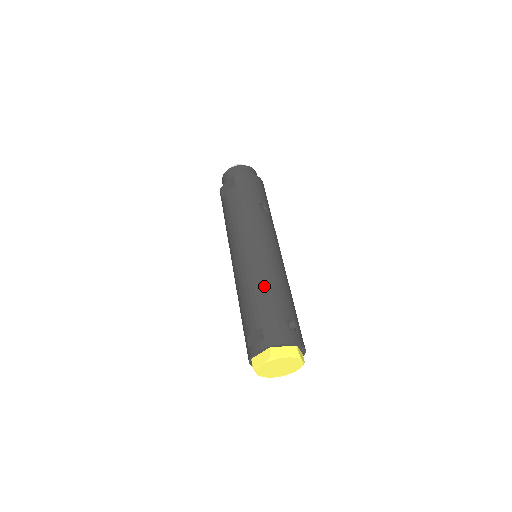
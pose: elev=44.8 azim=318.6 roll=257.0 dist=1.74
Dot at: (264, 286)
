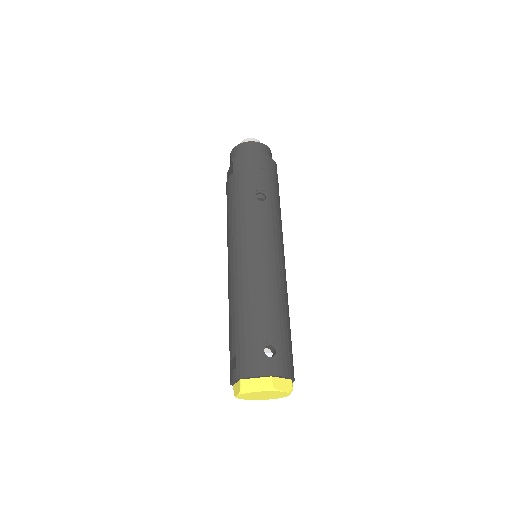
Dot at: (243, 304)
